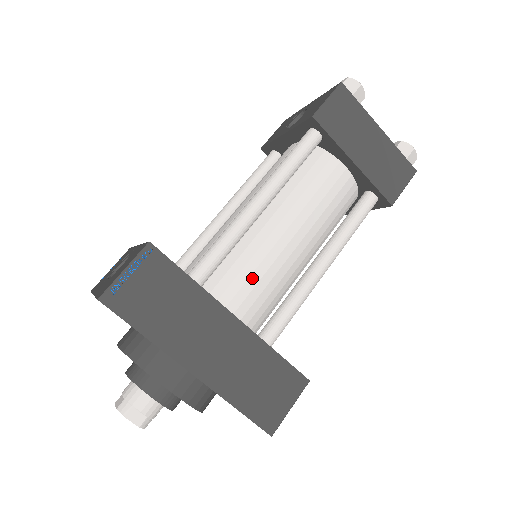
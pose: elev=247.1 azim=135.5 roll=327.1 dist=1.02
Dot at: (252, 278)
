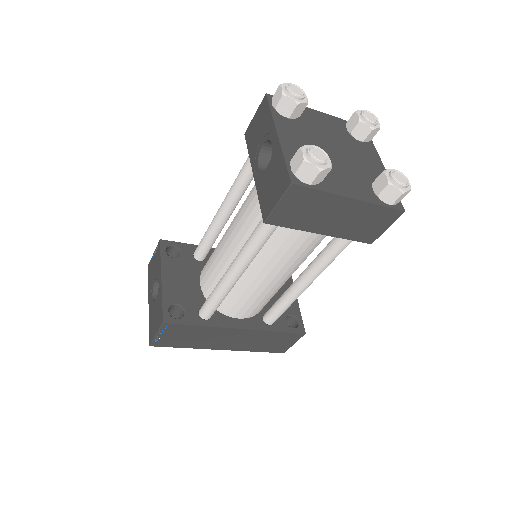
Dot at: (248, 302)
